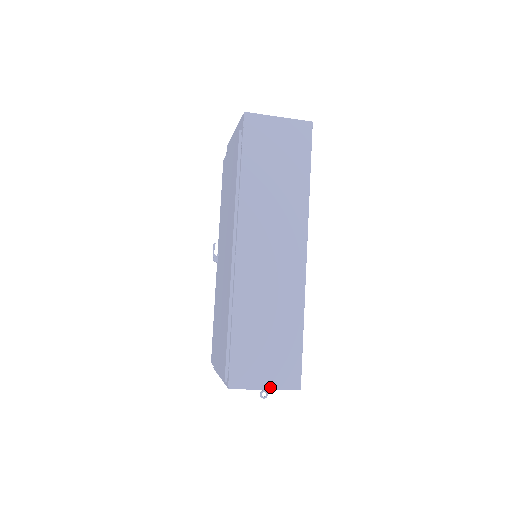
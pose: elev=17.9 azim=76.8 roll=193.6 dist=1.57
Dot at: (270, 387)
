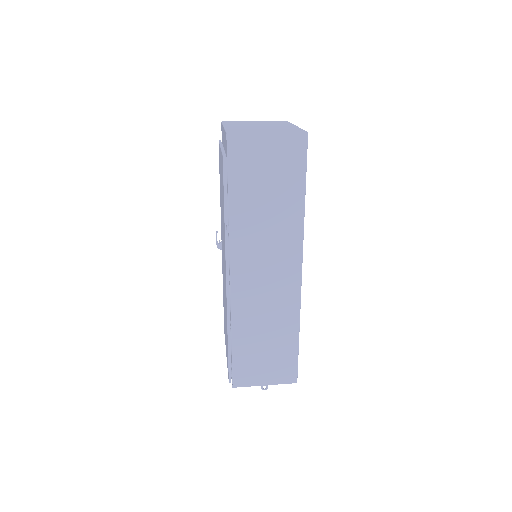
Dot at: (269, 383)
